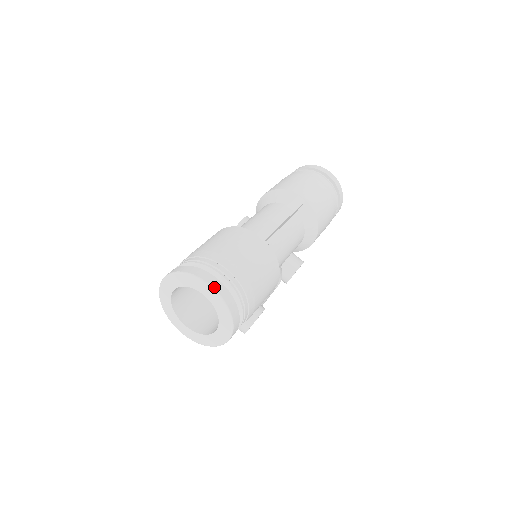
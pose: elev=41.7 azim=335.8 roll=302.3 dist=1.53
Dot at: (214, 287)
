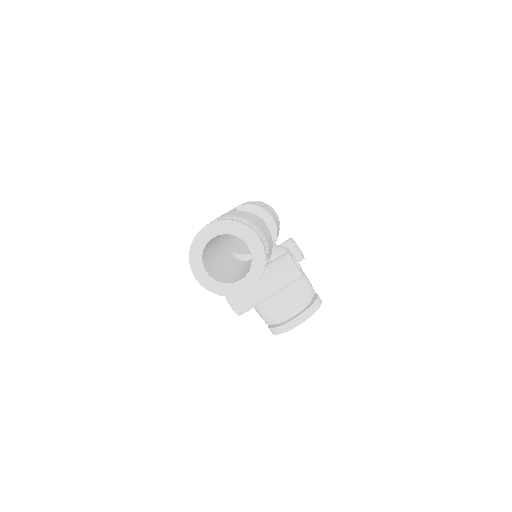
Dot at: (208, 225)
